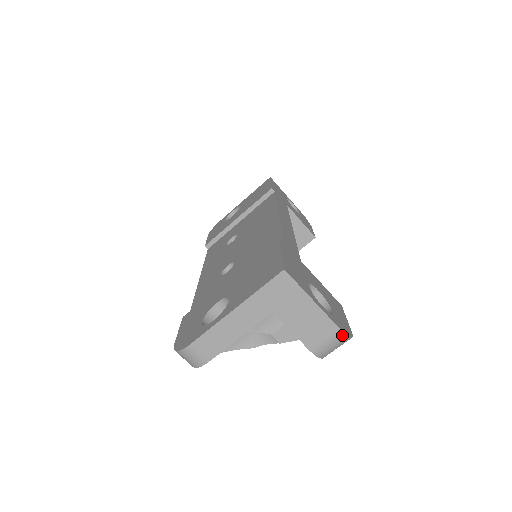
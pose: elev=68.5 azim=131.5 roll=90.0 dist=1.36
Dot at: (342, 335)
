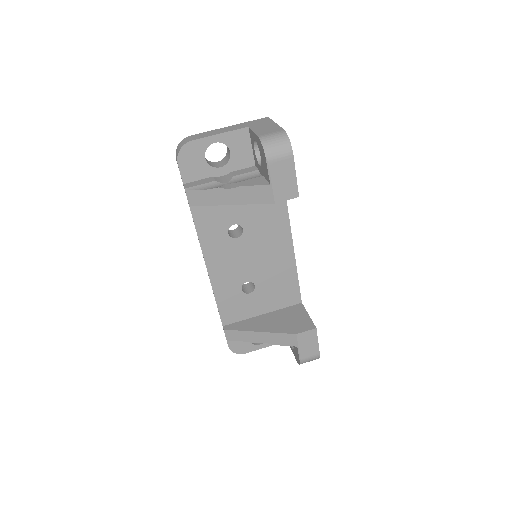
Dot at: (284, 133)
